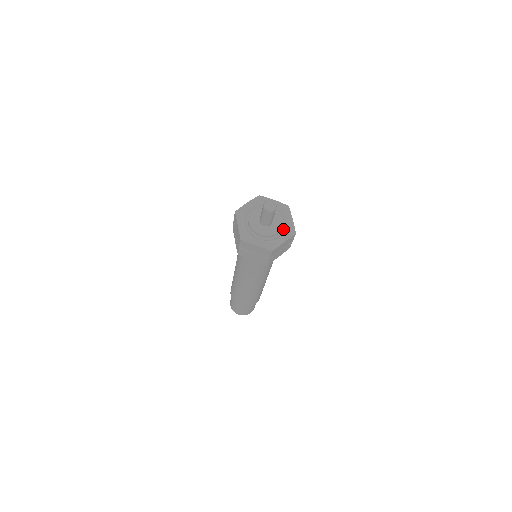
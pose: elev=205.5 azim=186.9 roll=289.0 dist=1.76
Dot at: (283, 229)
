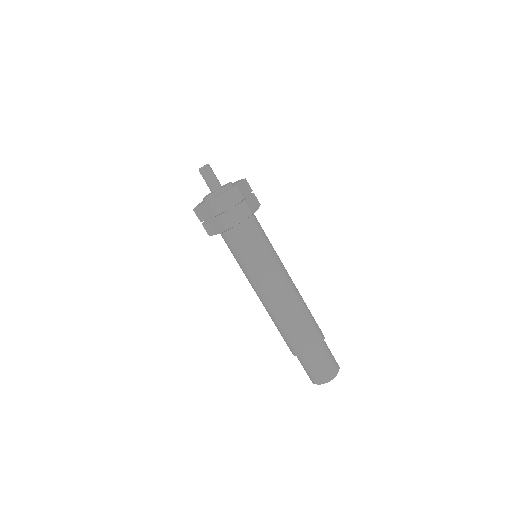
Dot at: occluded
